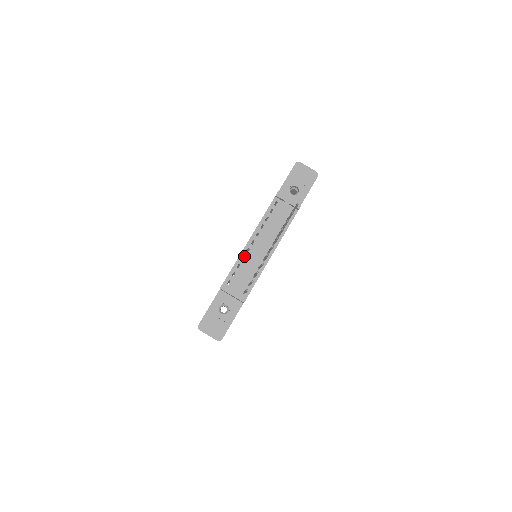
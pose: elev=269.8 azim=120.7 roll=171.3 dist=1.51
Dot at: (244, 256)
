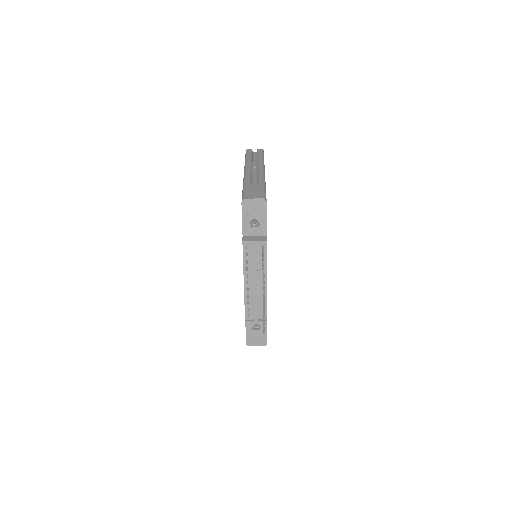
Dot at: (247, 294)
